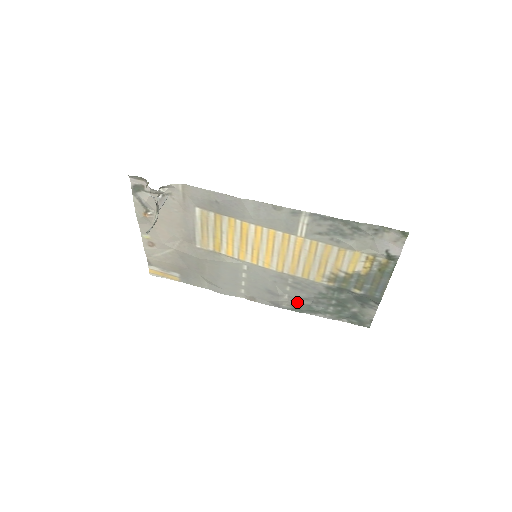
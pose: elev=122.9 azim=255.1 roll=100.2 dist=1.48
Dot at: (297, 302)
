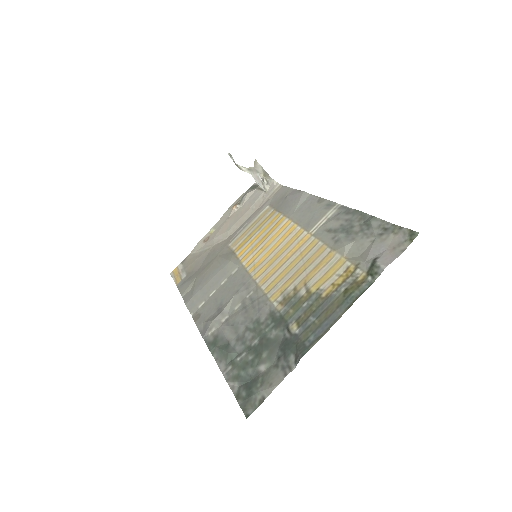
Dot at: (225, 332)
